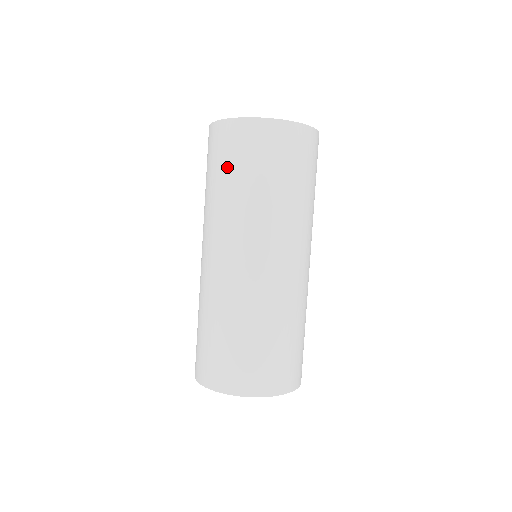
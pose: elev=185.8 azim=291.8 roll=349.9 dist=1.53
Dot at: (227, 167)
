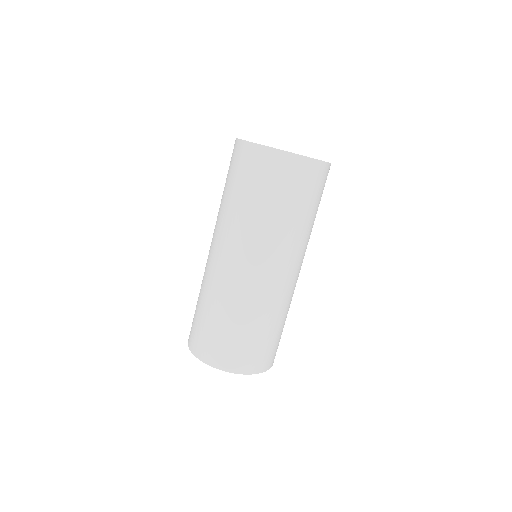
Dot at: (296, 199)
